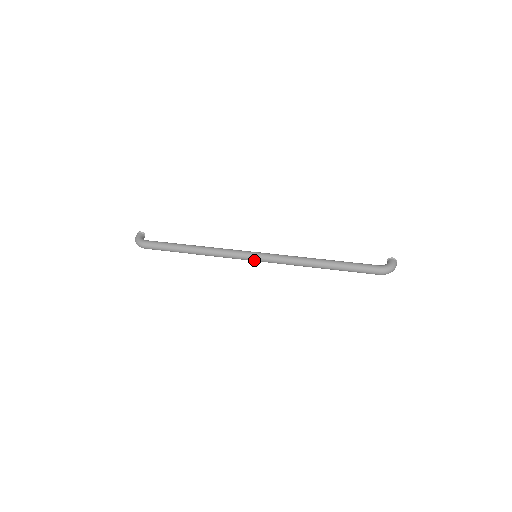
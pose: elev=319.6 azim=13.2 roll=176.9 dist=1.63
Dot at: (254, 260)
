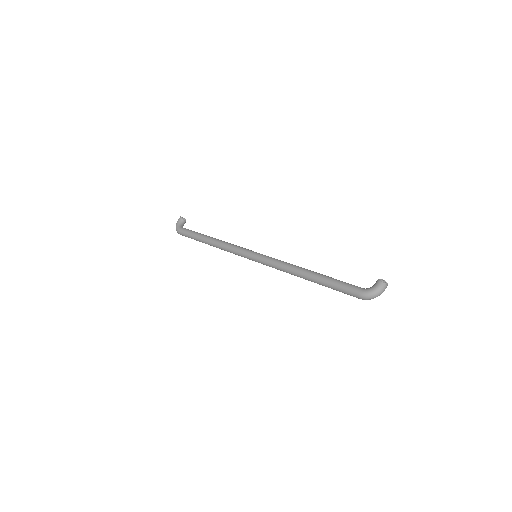
Dot at: occluded
